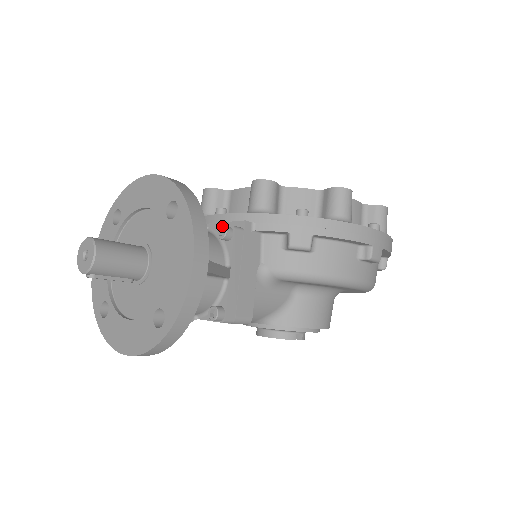
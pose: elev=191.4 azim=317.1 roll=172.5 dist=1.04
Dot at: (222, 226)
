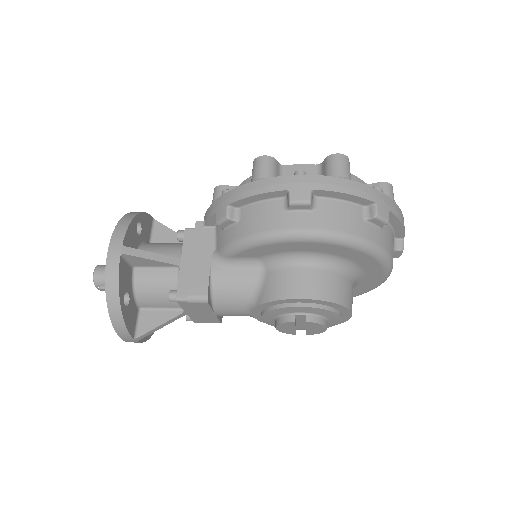
Dot at: (178, 231)
